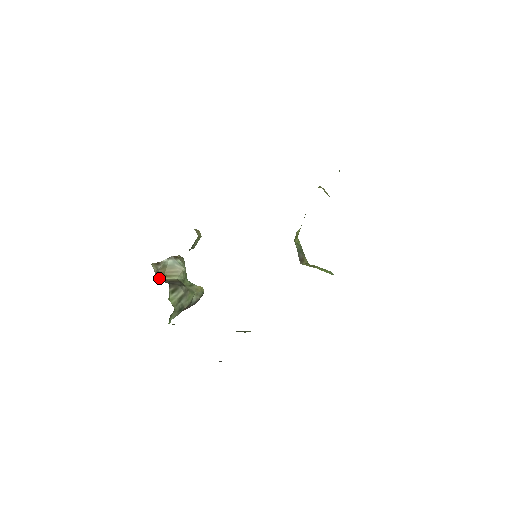
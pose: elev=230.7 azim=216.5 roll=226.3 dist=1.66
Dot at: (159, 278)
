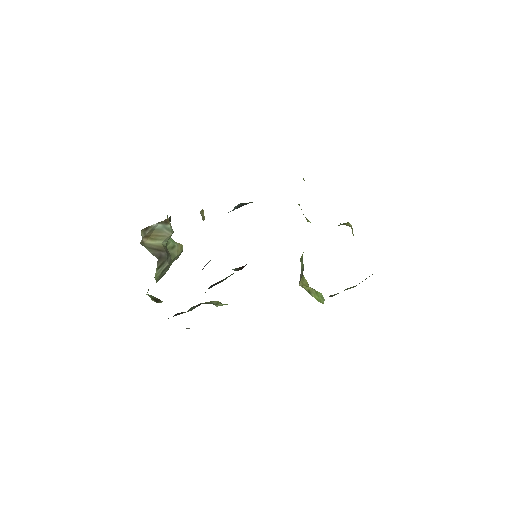
Dot at: (144, 242)
